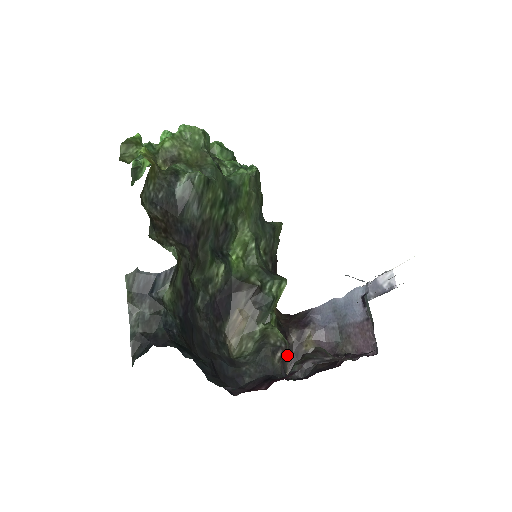
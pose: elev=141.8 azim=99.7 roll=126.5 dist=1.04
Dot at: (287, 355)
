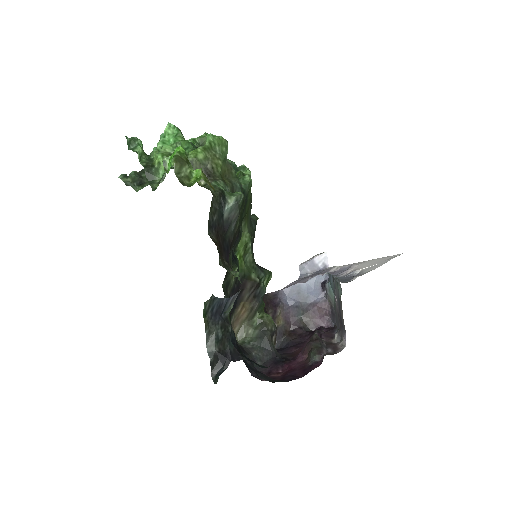
Dot at: occluded
